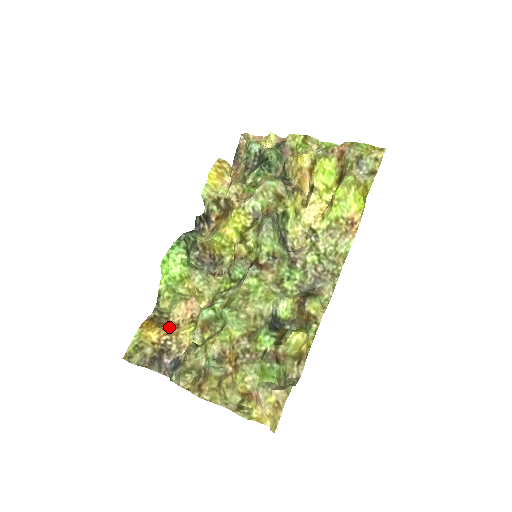
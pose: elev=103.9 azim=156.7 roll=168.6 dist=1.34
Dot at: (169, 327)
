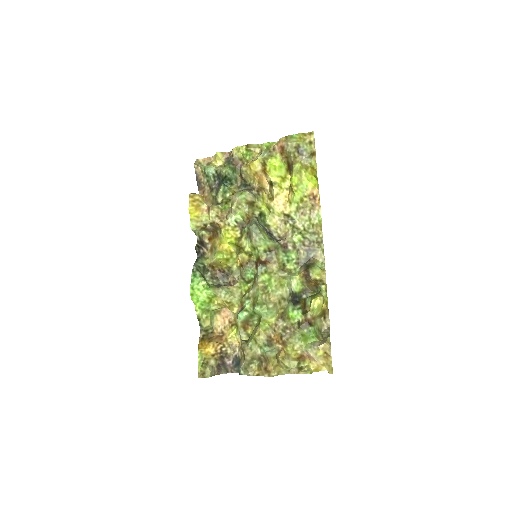
Dot at: (217, 338)
